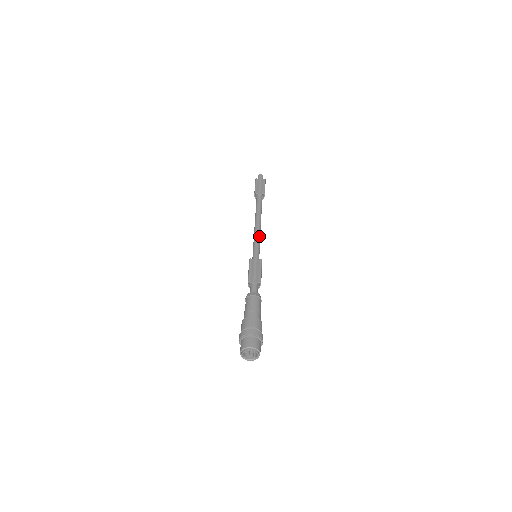
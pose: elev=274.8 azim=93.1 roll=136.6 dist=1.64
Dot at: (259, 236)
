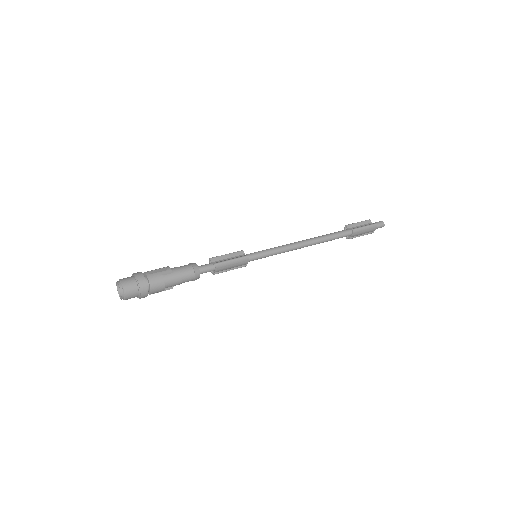
Dot at: (285, 247)
